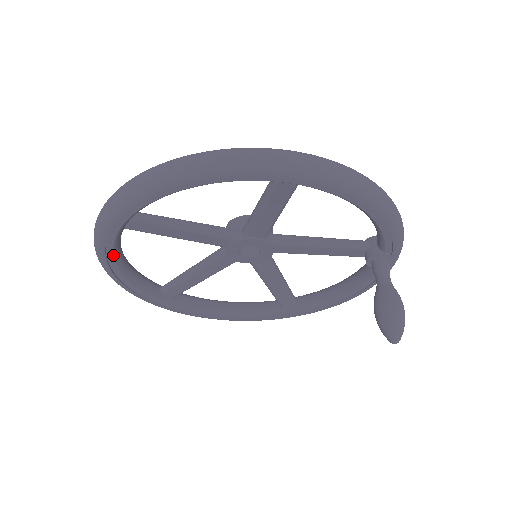
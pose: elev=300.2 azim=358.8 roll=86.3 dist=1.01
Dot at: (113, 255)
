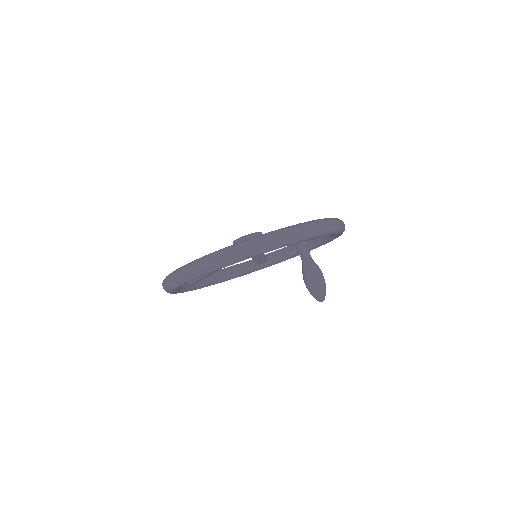
Dot at: (208, 285)
